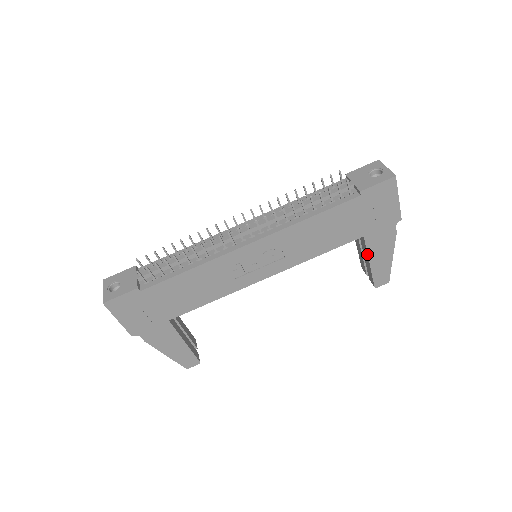
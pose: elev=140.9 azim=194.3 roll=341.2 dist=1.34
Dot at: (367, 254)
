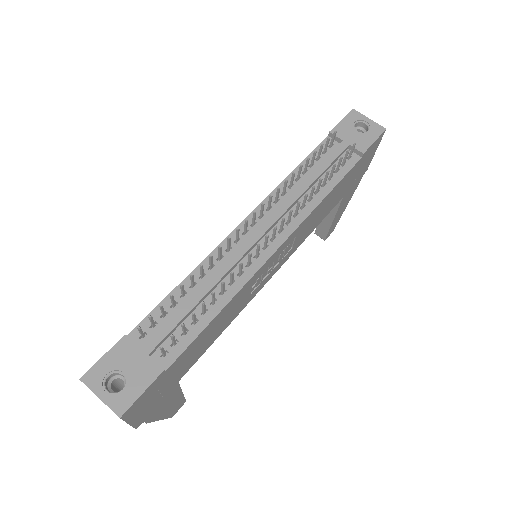
Dot at: (336, 213)
